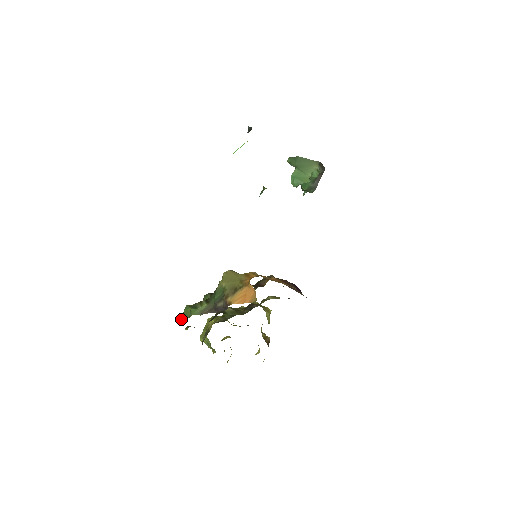
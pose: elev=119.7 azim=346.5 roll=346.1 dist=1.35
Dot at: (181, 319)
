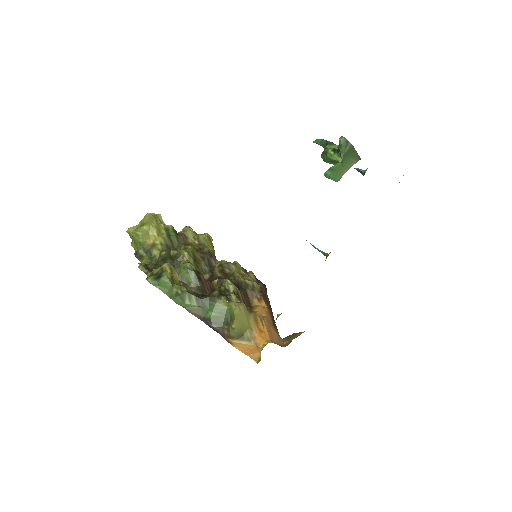
Dot at: (154, 285)
